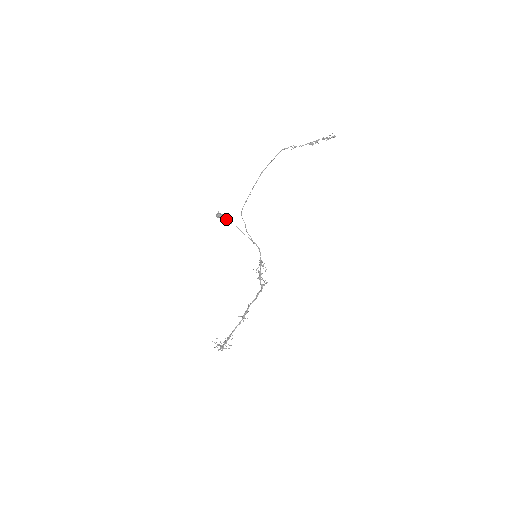
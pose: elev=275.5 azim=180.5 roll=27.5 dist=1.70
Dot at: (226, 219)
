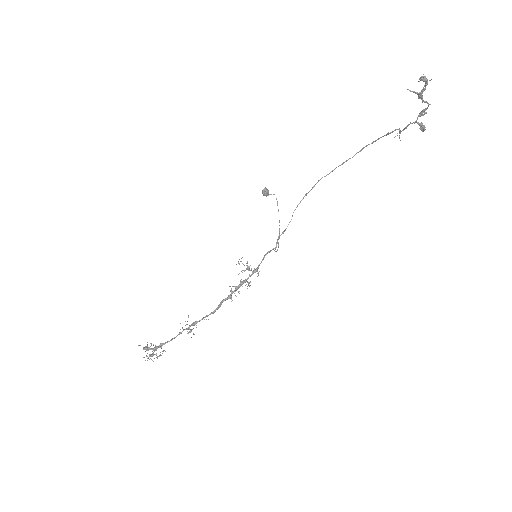
Dot at: occluded
